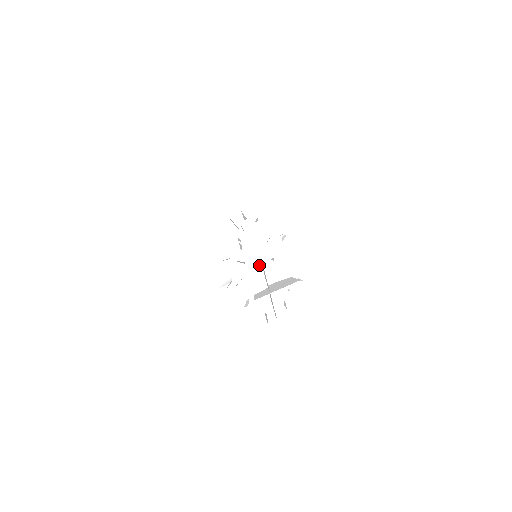
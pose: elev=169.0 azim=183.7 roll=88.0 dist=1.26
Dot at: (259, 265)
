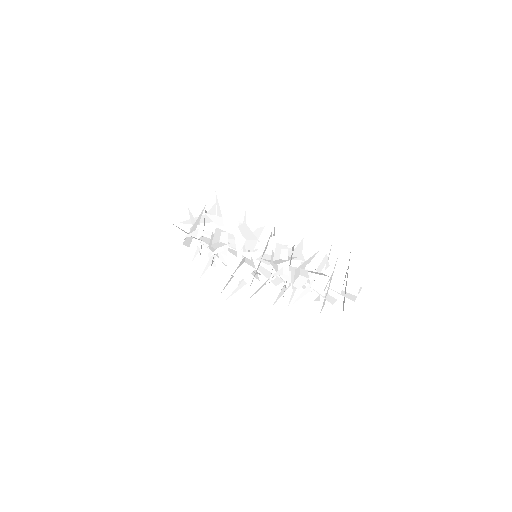
Dot at: (348, 278)
